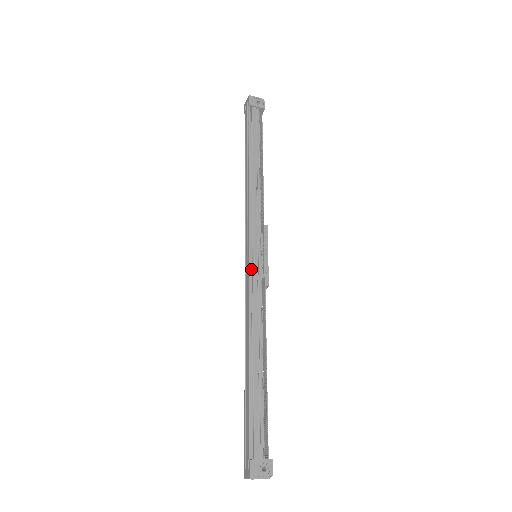
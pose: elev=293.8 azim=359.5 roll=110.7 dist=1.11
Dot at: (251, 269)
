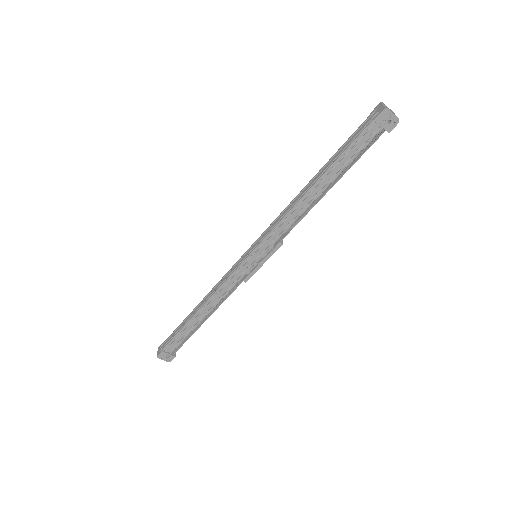
Dot at: (242, 265)
